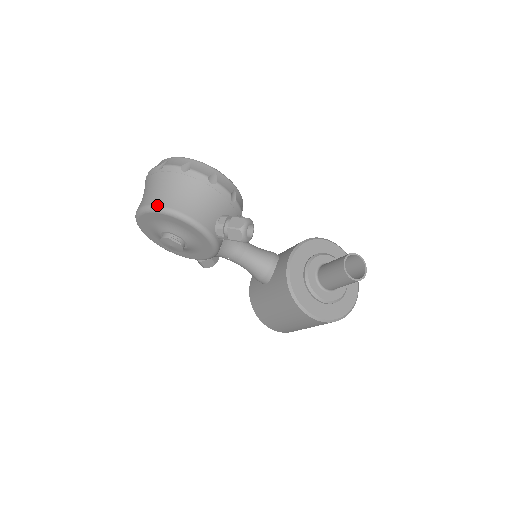
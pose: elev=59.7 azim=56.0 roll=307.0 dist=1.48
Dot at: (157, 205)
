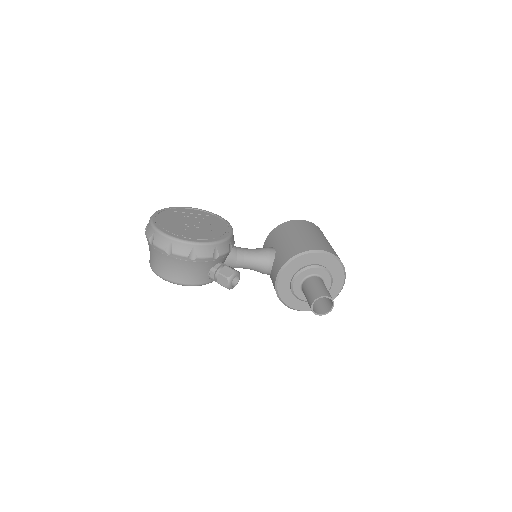
Dot at: (159, 276)
